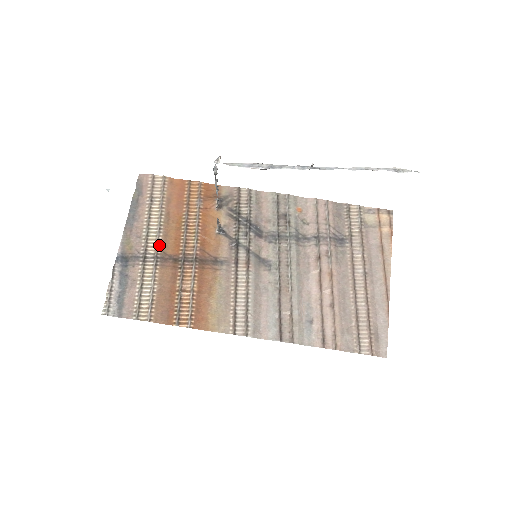
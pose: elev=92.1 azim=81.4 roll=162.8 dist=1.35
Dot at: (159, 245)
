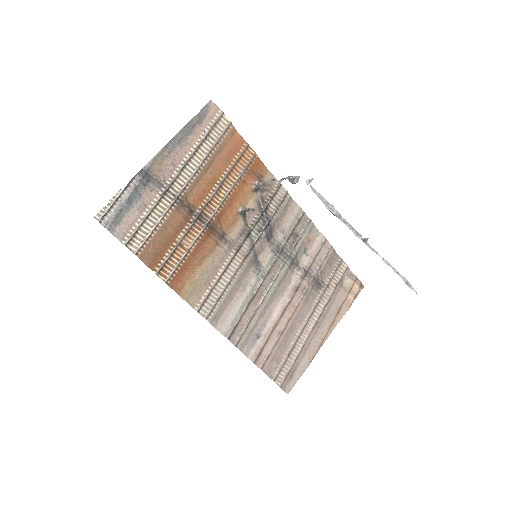
Dot at: (186, 187)
